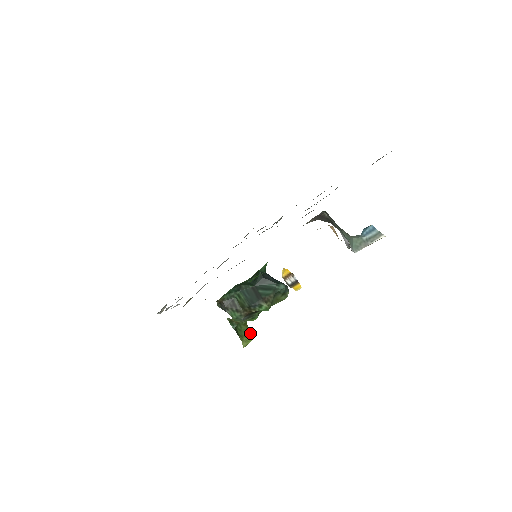
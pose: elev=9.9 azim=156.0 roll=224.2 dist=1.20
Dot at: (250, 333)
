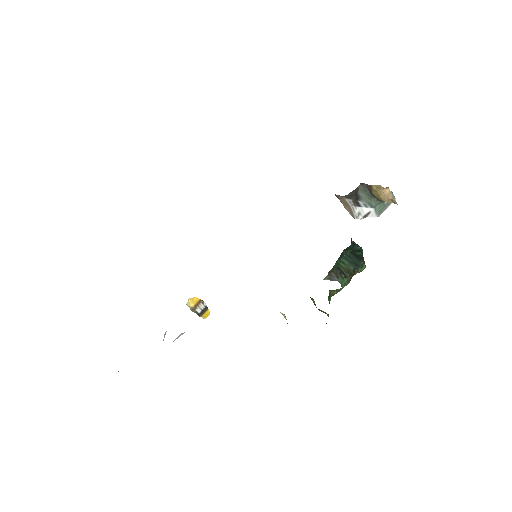
Dot at: (323, 311)
